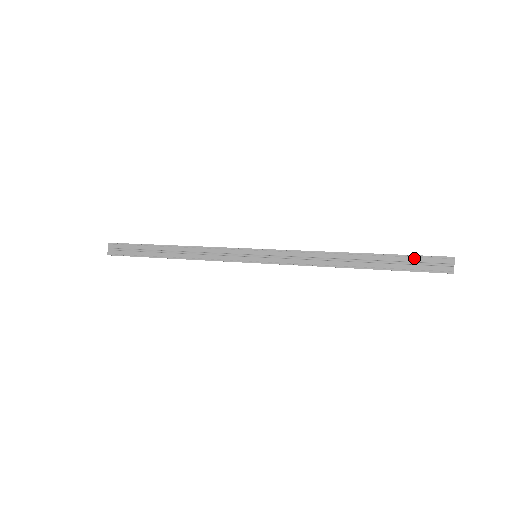
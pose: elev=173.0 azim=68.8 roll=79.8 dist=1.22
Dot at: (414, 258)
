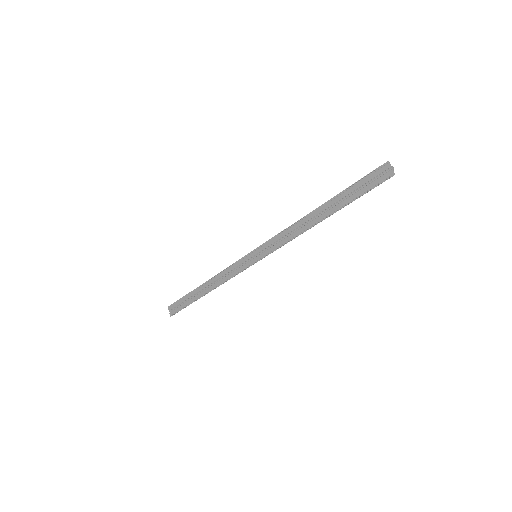
Dot at: (359, 183)
